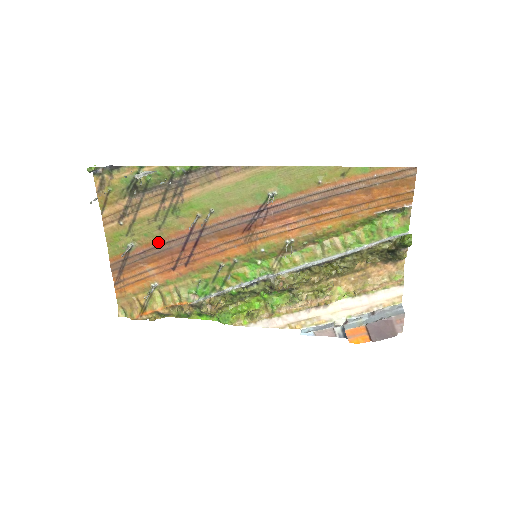
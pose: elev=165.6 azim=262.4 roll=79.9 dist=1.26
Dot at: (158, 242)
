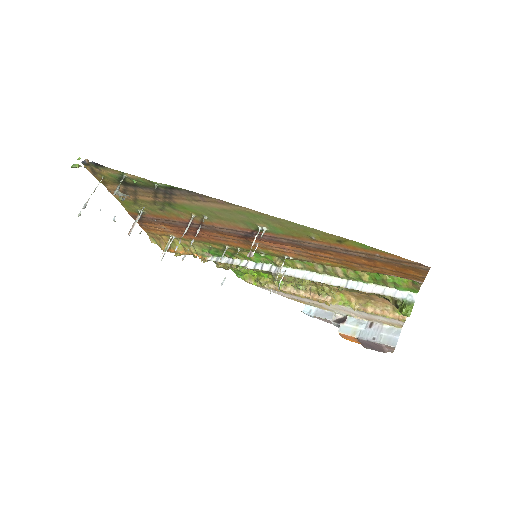
Dot at: (164, 218)
